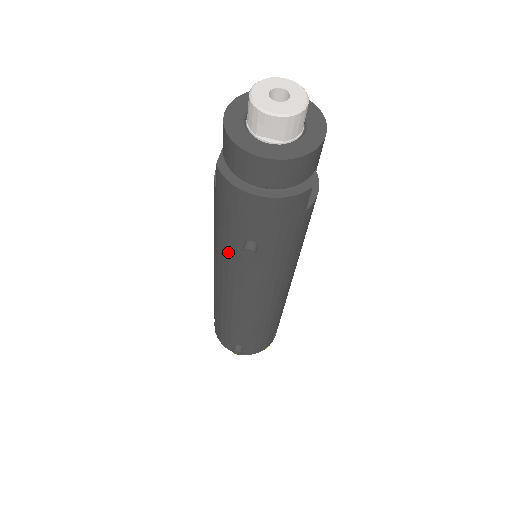
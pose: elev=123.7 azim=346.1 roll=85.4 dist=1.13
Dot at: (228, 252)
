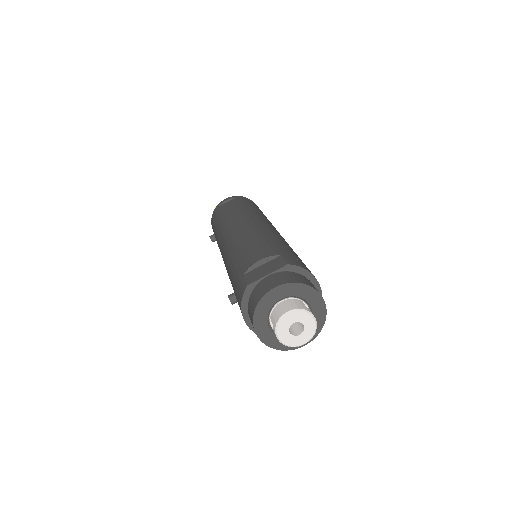
Dot at: (229, 271)
